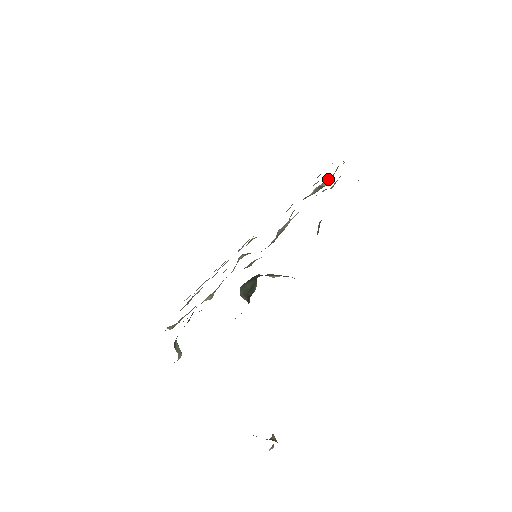
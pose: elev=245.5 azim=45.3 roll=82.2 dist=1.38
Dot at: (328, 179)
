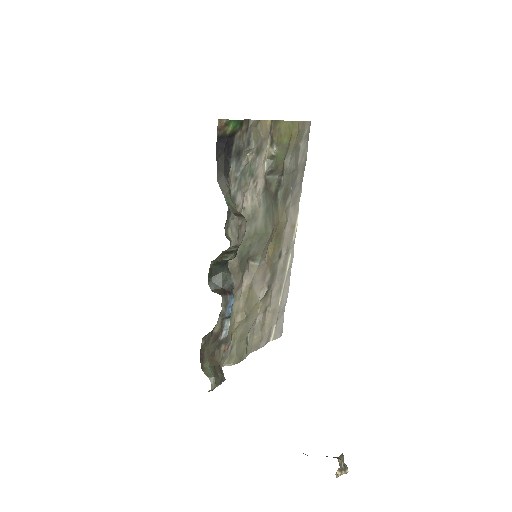
Dot at: (269, 145)
